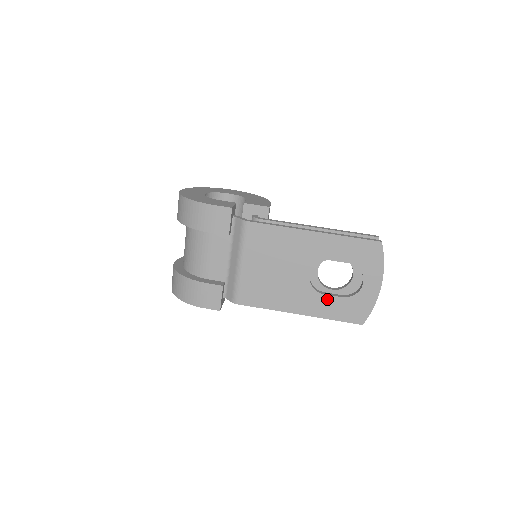
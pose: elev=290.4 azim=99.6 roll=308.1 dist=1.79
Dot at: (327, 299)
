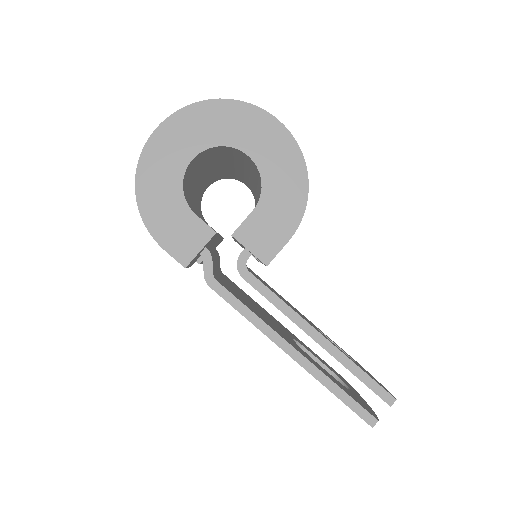
Dot at: occluded
